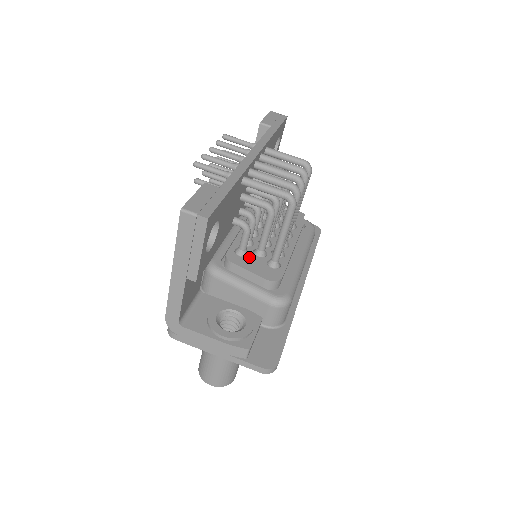
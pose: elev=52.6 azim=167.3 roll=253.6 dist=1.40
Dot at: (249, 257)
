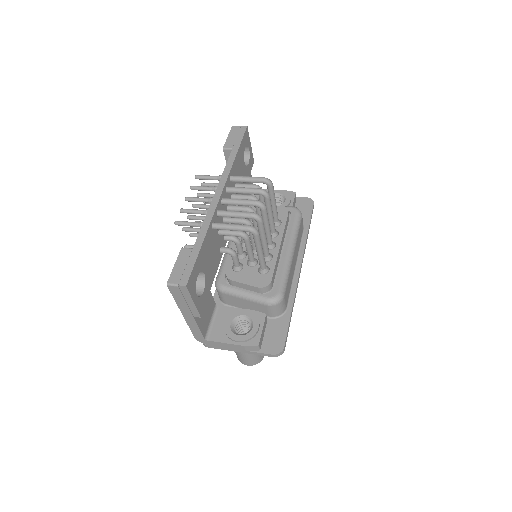
Dot at: (244, 270)
